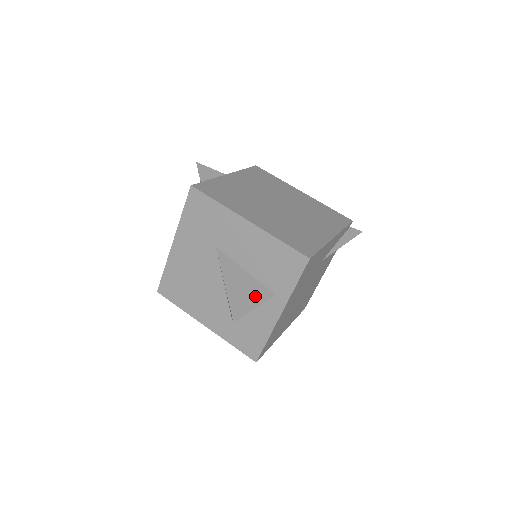
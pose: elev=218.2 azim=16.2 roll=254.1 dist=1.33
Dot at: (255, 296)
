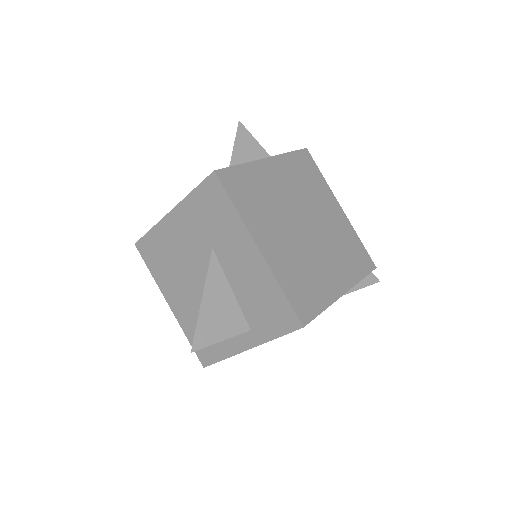
Dot at: (229, 326)
